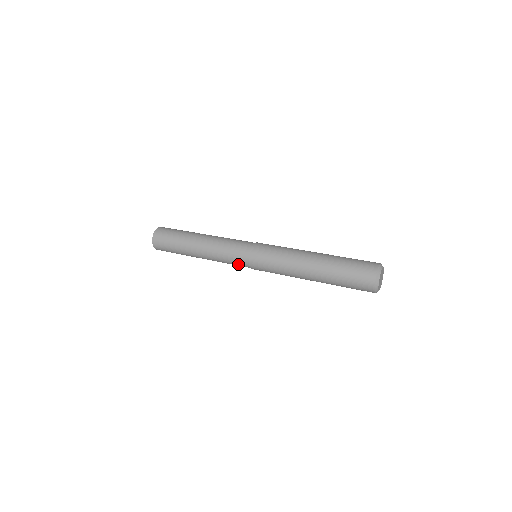
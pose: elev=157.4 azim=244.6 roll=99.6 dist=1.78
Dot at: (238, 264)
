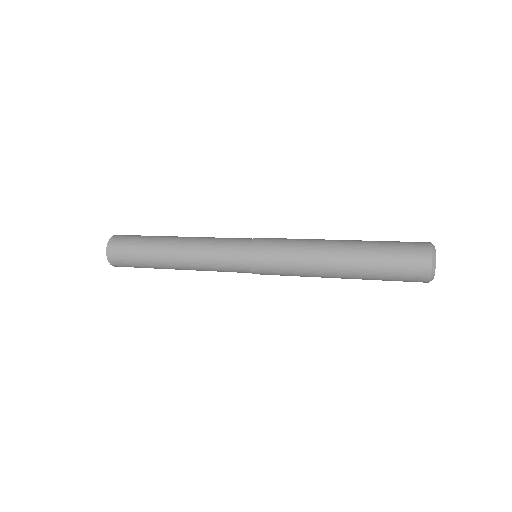
Dot at: (231, 256)
